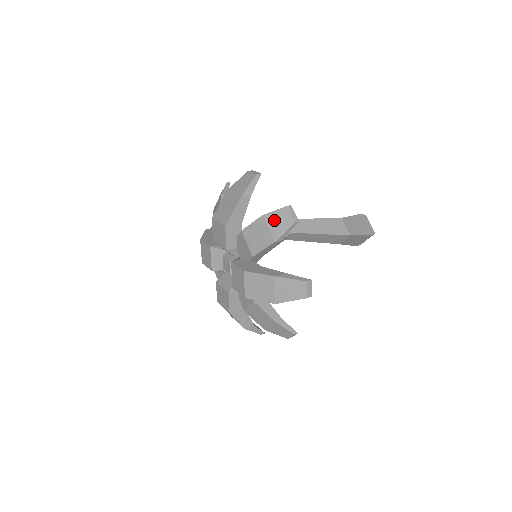
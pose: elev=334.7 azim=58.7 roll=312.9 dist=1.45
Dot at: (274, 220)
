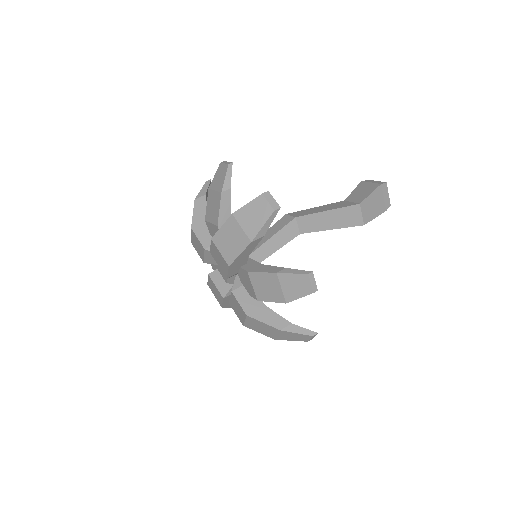
Dot at: (289, 283)
